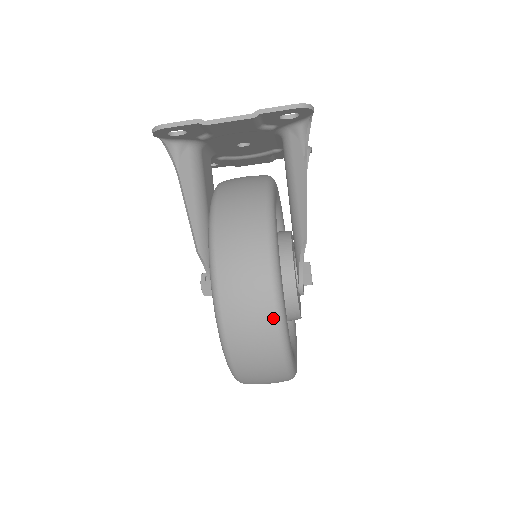
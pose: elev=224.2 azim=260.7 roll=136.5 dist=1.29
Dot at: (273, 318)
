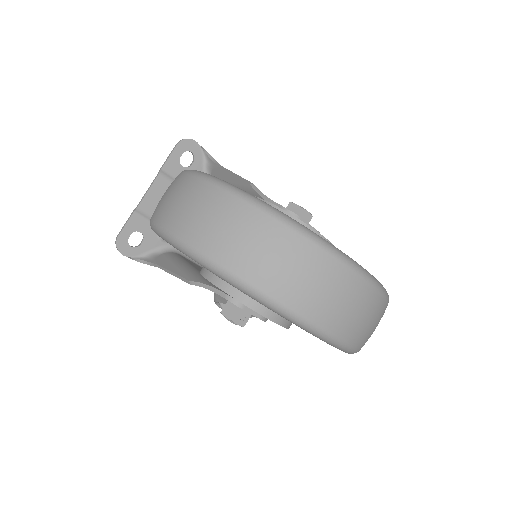
Dot at: (201, 183)
